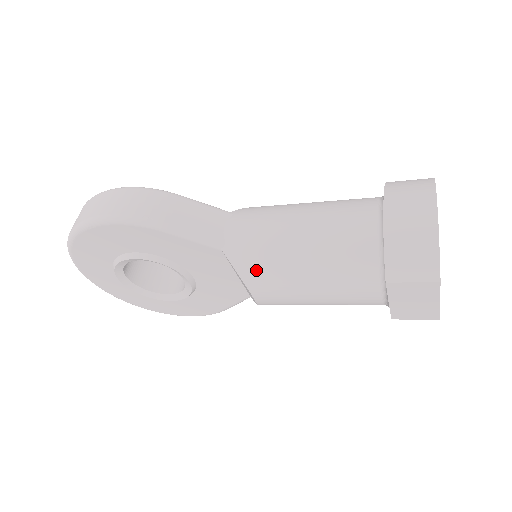
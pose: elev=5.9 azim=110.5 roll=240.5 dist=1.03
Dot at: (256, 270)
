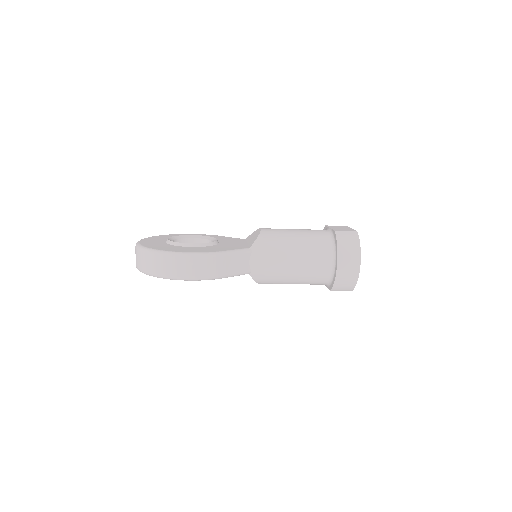
Dot at: (267, 282)
